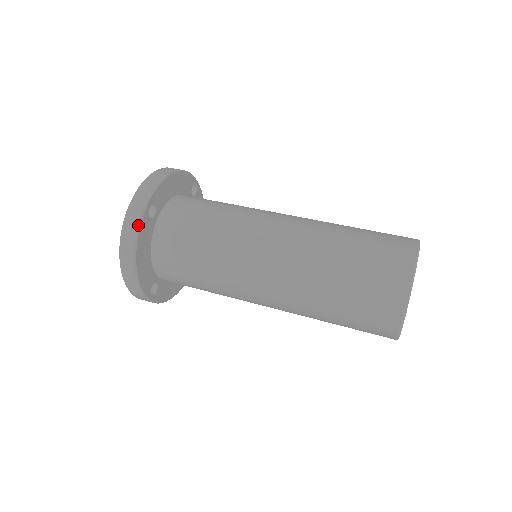
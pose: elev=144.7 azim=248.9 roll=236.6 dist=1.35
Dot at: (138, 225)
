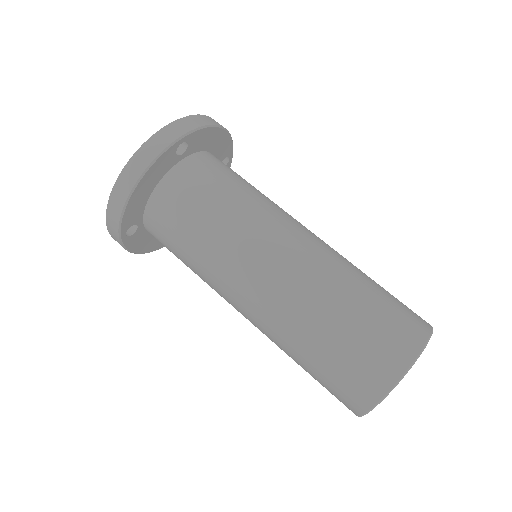
Dot at: (162, 151)
